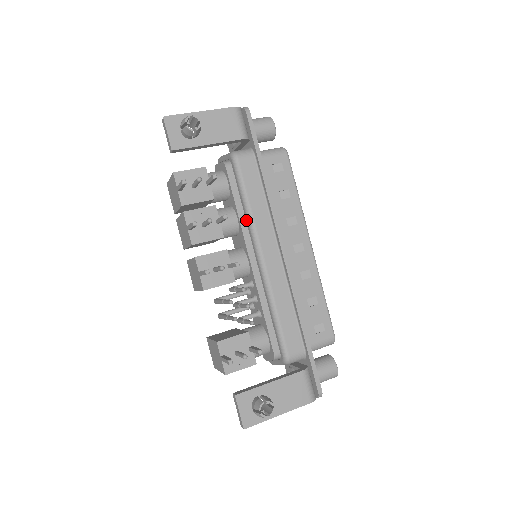
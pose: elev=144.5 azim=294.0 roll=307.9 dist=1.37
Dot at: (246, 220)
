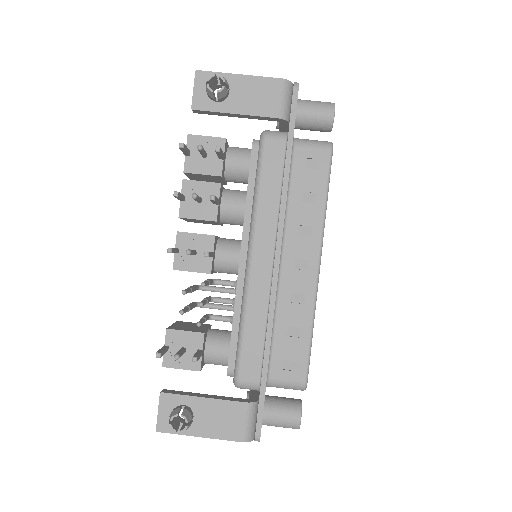
Dot at: (252, 211)
